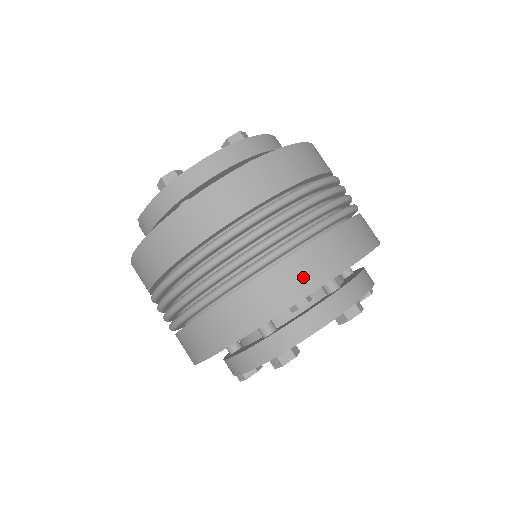
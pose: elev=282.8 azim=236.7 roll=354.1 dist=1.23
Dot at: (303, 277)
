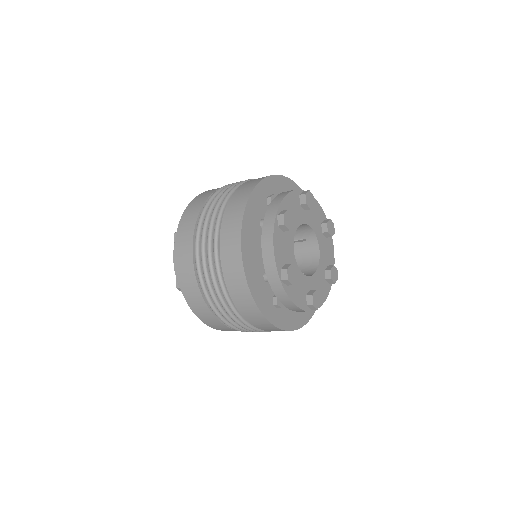
Dot at: occluded
